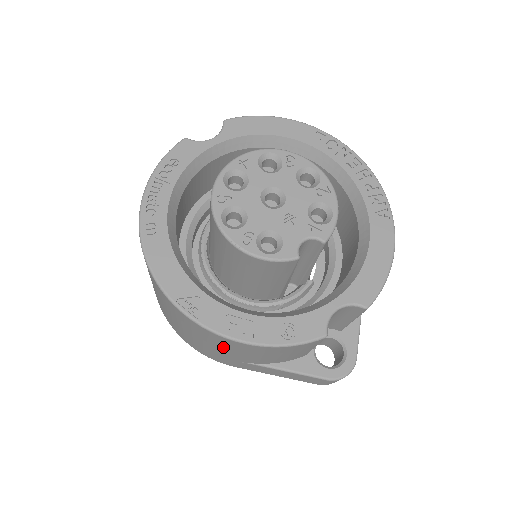
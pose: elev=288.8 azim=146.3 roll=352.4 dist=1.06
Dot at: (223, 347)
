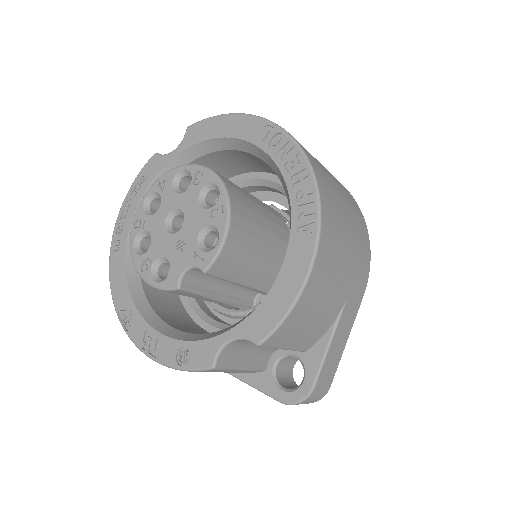
Dot at: occluded
